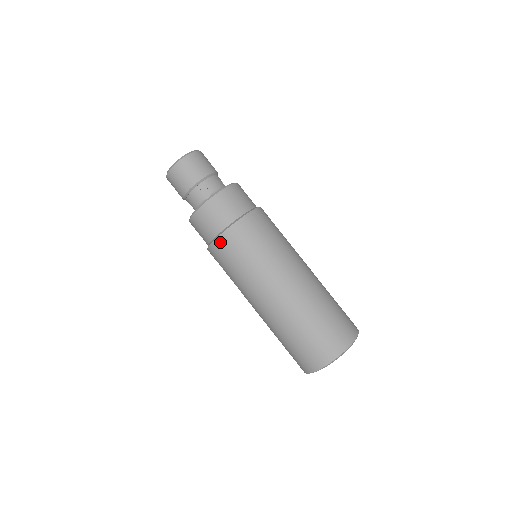
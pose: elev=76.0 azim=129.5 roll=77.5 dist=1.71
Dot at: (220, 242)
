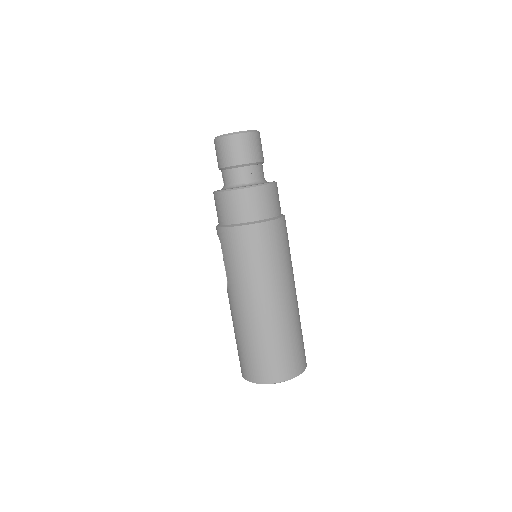
Dot at: (240, 231)
